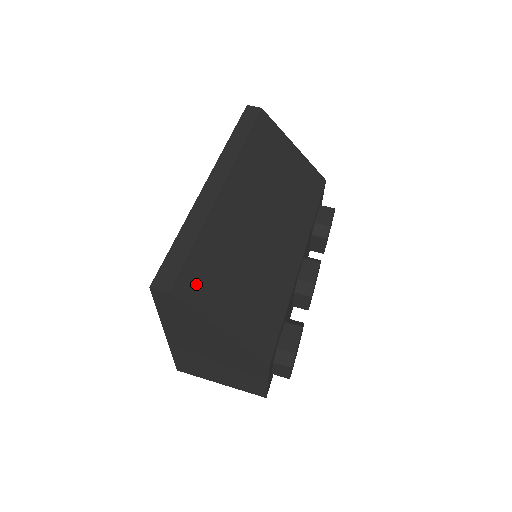
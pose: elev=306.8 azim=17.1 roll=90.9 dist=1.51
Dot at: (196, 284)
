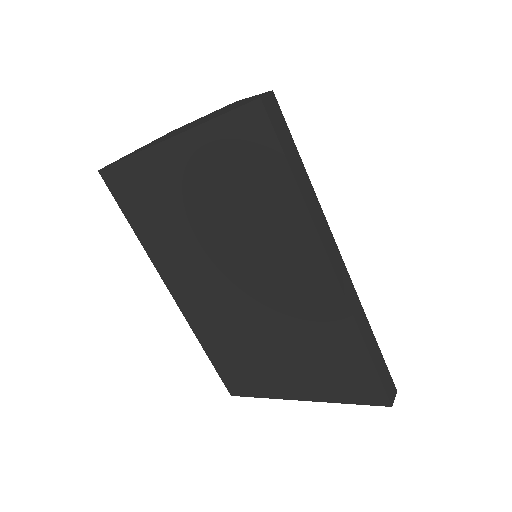
Dot at: occluded
